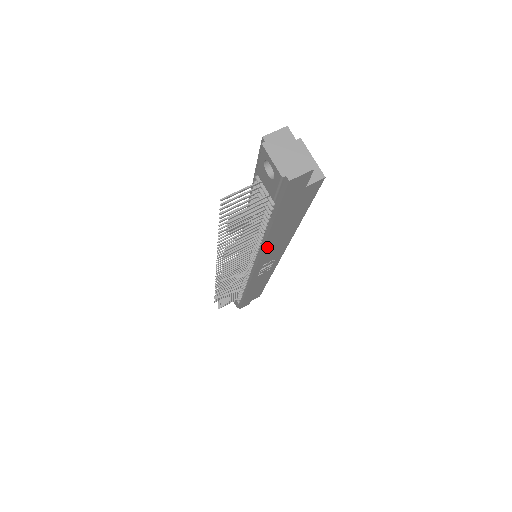
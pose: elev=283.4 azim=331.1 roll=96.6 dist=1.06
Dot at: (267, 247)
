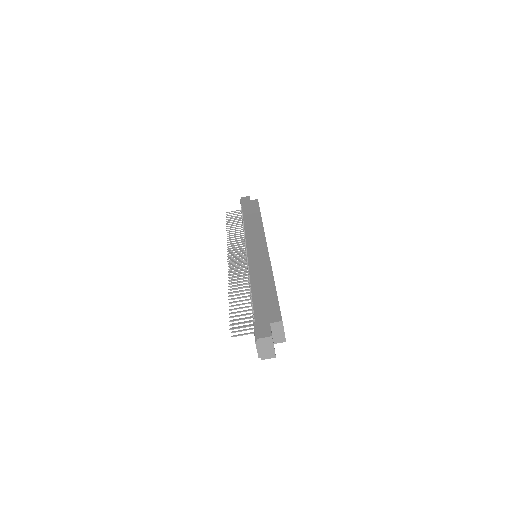
Dot at: occluded
